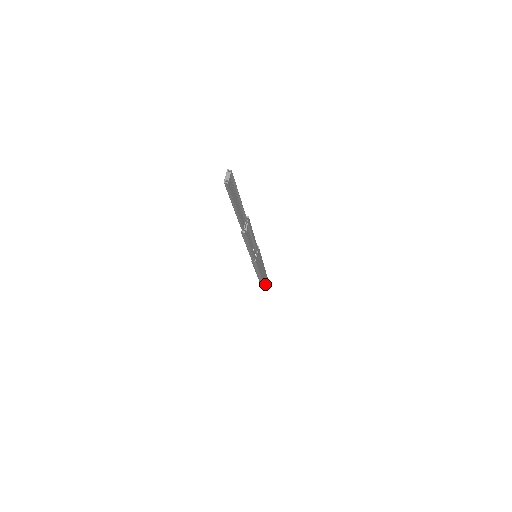
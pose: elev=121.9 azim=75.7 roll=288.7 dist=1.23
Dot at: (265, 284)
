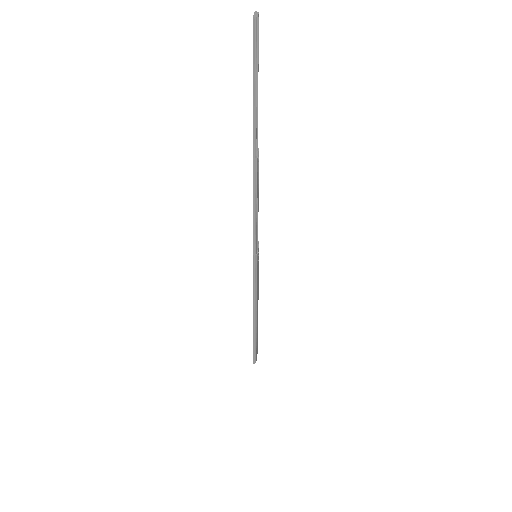
Dot at: (256, 347)
